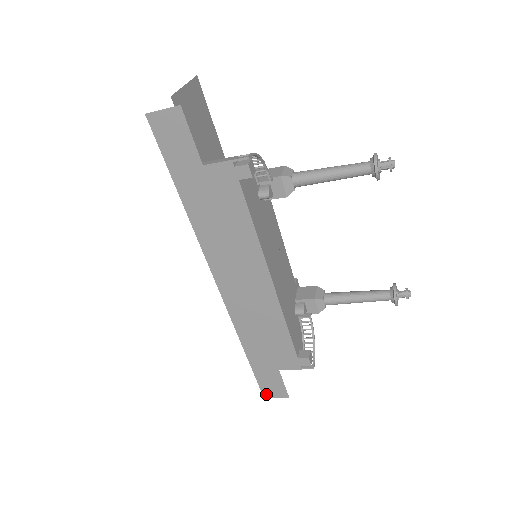
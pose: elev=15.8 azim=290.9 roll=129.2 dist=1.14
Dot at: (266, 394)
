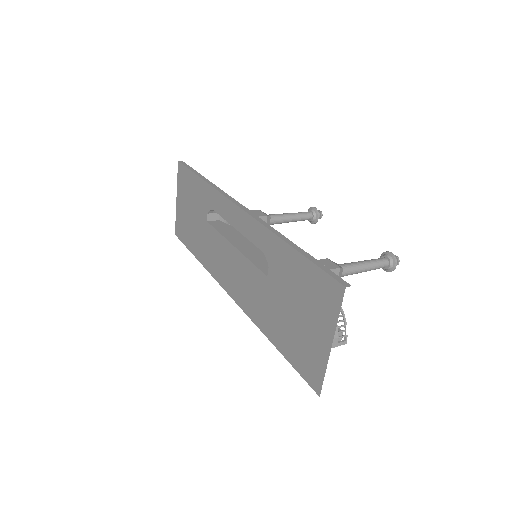
Dot at: occluded
